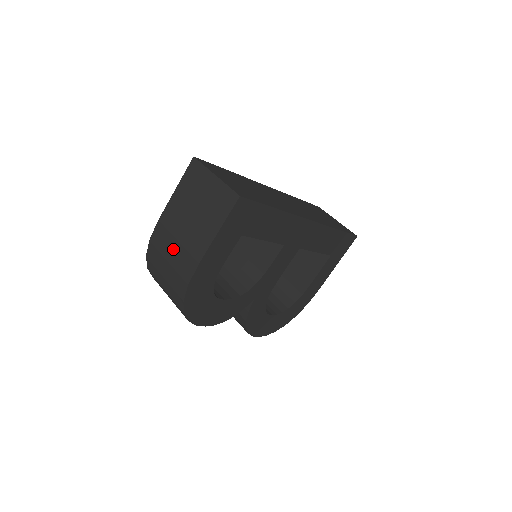
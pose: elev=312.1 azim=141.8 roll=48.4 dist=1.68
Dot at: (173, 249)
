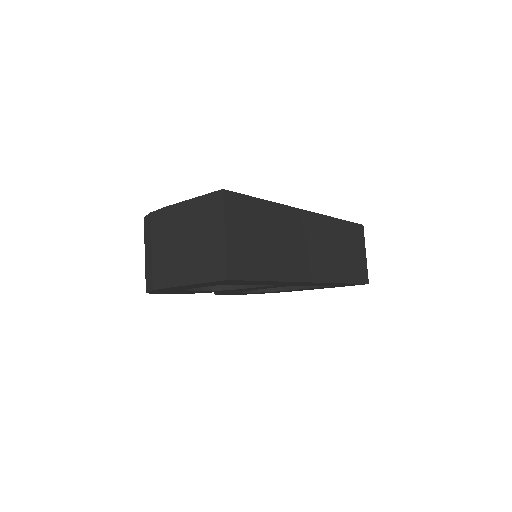
Dot at: (160, 248)
